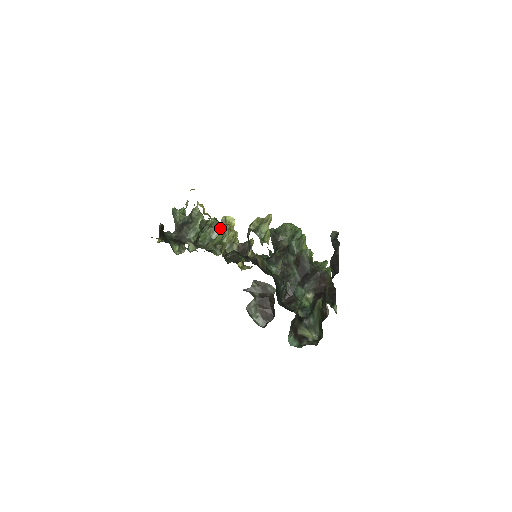
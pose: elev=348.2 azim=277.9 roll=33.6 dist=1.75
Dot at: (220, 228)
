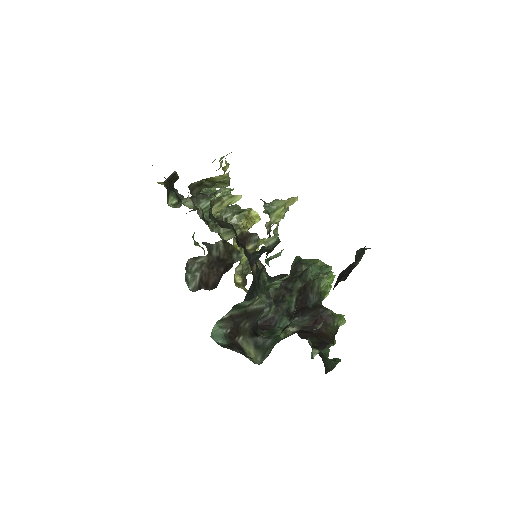
Dot at: (236, 211)
